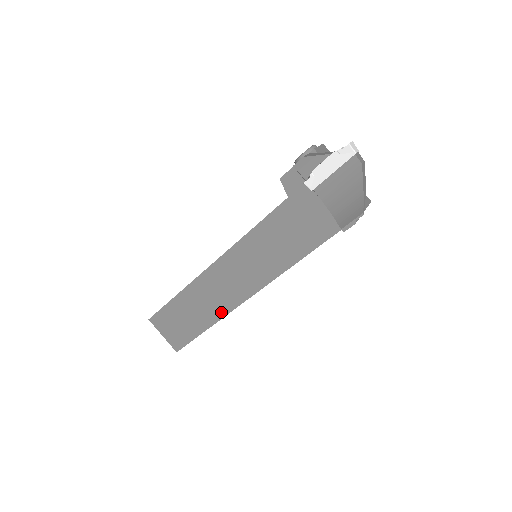
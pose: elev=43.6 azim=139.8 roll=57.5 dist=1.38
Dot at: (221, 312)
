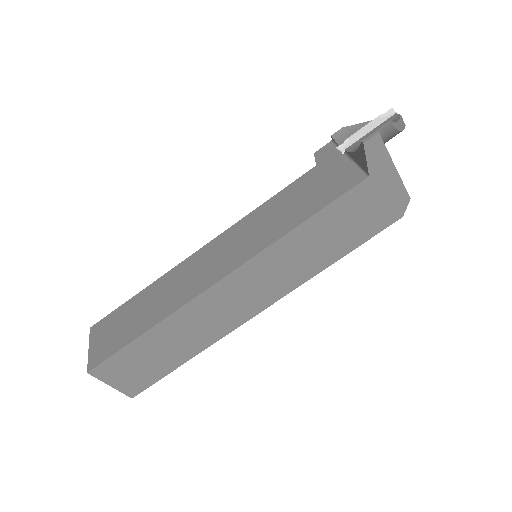
Dot at: (179, 303)
